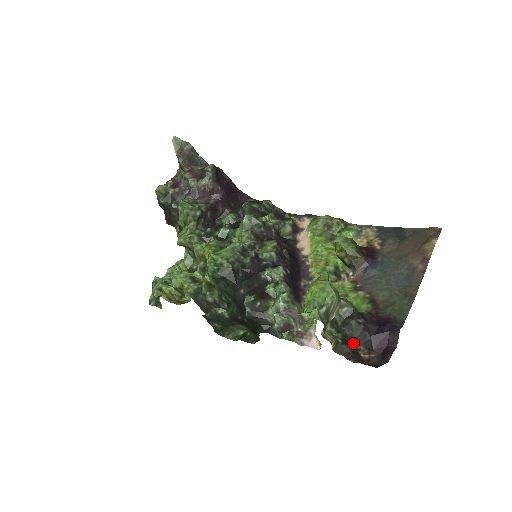
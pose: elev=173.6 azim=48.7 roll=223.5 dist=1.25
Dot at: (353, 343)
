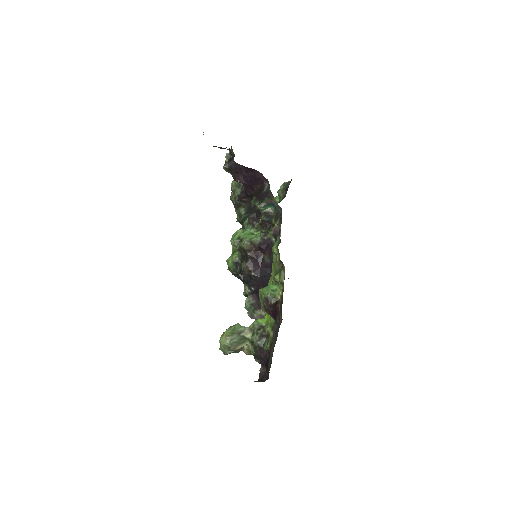
Dot at: occluded
